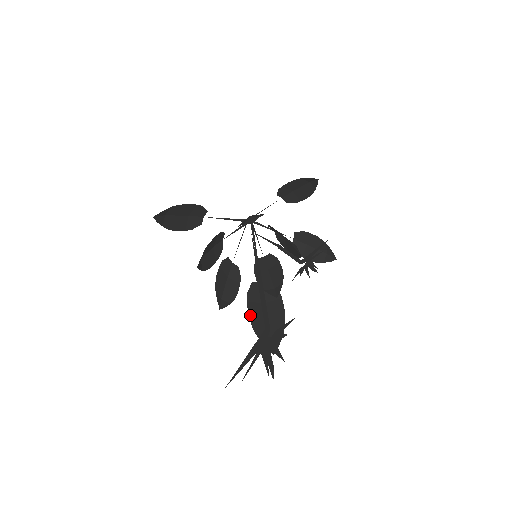
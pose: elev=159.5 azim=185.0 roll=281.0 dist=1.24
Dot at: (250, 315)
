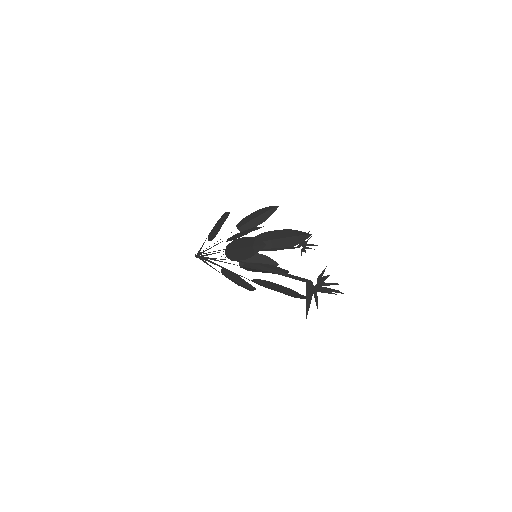
Dot at: occluded
